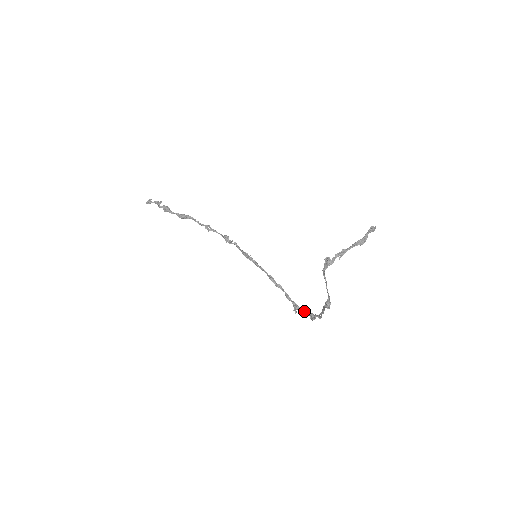
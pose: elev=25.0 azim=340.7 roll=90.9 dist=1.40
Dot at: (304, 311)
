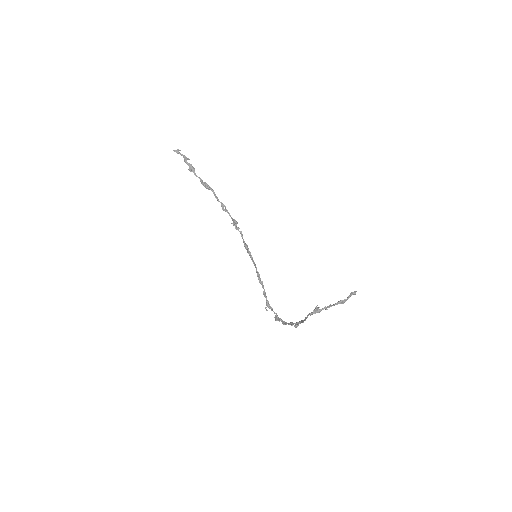
Dot at: (273, 311)
